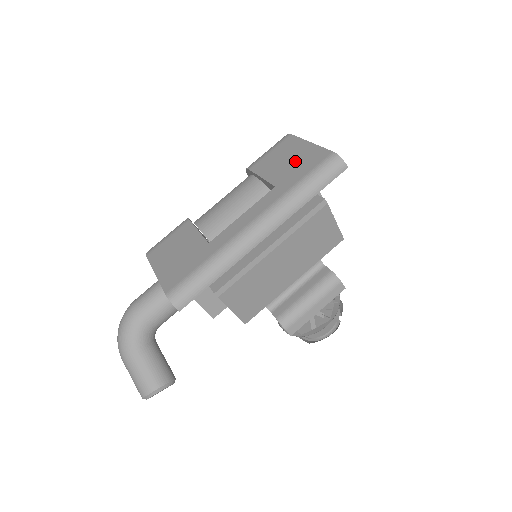
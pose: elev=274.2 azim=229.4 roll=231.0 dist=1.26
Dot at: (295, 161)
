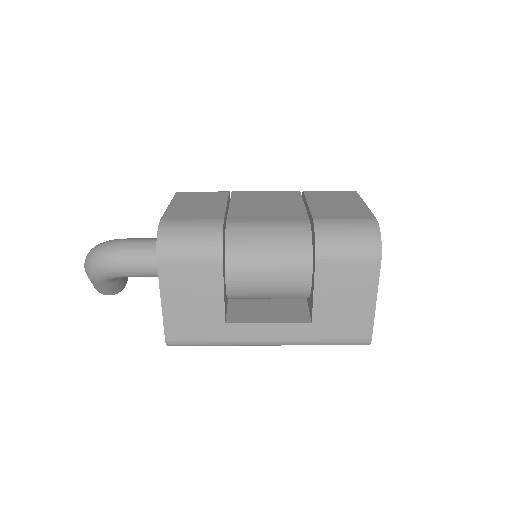
Dot at: (347, 312)
